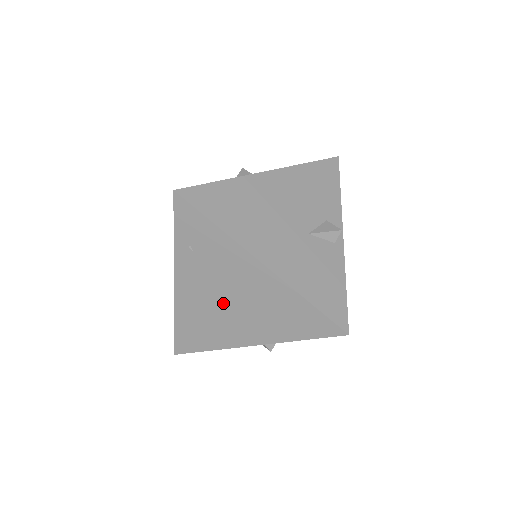
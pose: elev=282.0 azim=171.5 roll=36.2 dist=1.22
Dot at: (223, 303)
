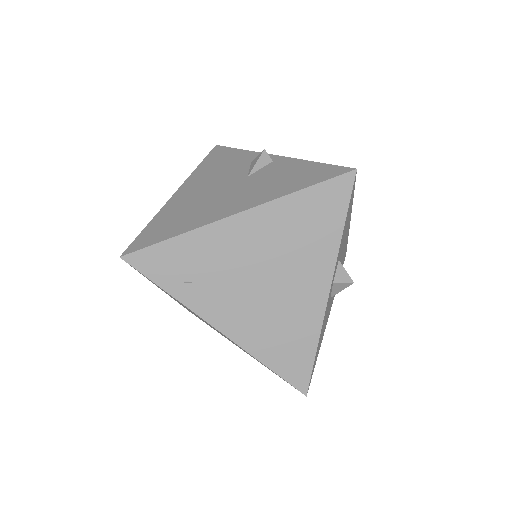
Dot at: (264, 289)
